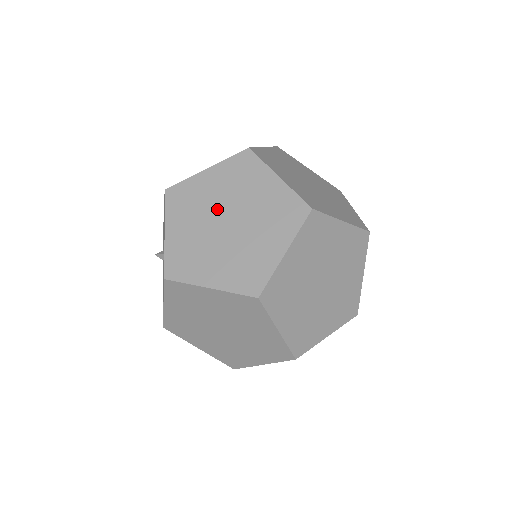
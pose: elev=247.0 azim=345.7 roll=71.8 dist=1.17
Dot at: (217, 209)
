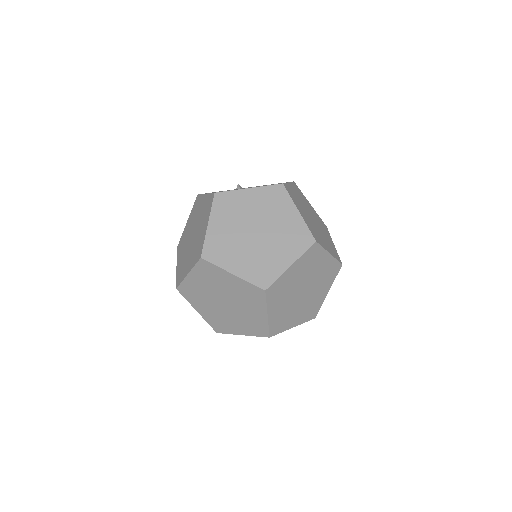
Dot at: (213, 297)
